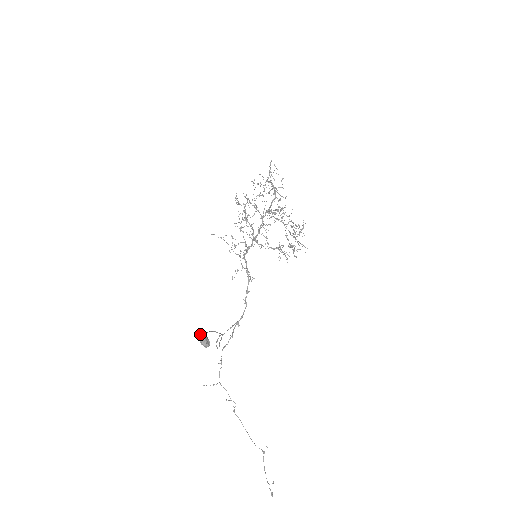
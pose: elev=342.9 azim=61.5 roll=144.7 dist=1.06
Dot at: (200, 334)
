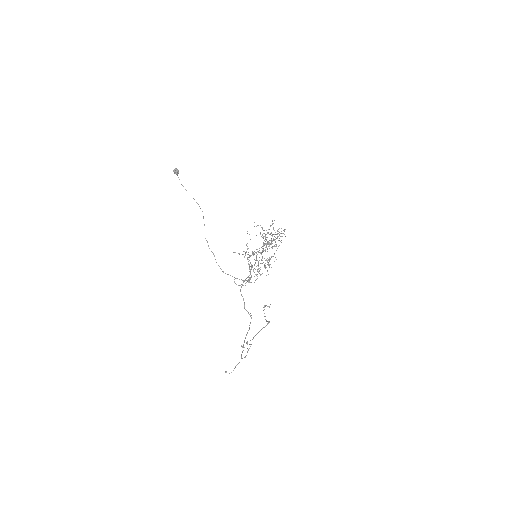
Dot at: (175, 172)
